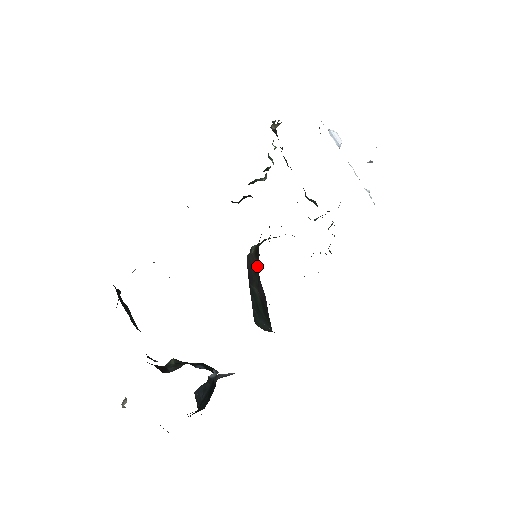
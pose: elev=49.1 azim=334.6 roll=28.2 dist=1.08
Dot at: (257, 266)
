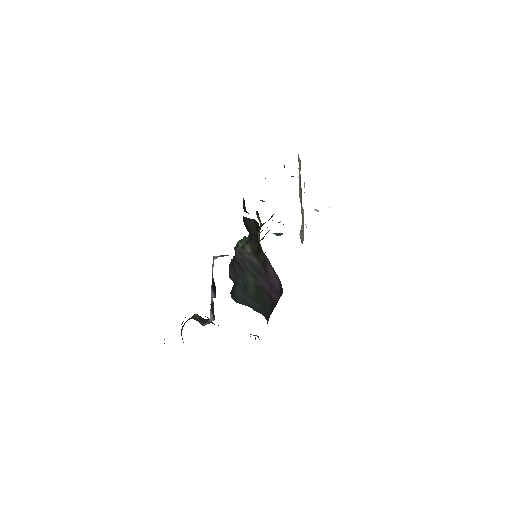
Dot at: (259, 264)
